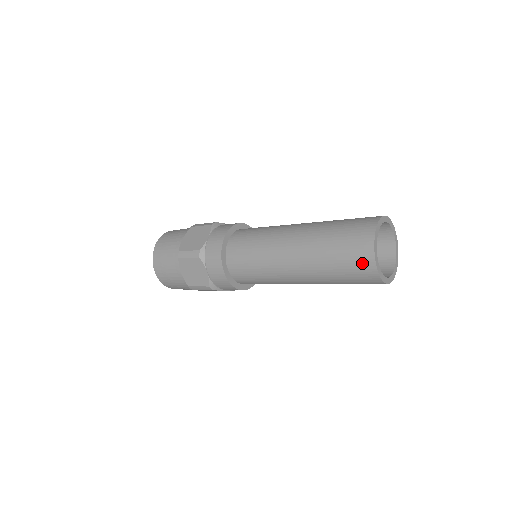
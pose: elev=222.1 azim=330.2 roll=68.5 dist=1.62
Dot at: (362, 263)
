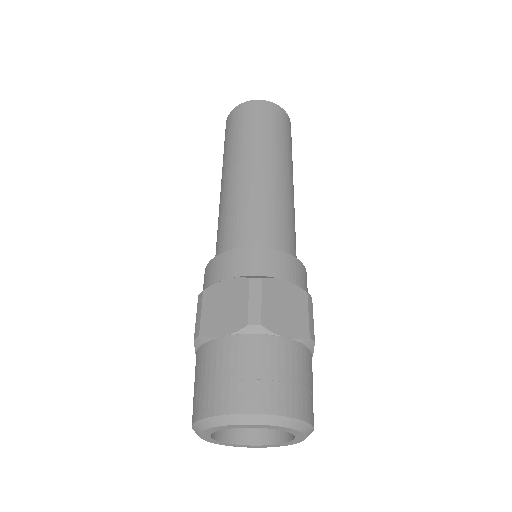
Dot at: (239, 113)
